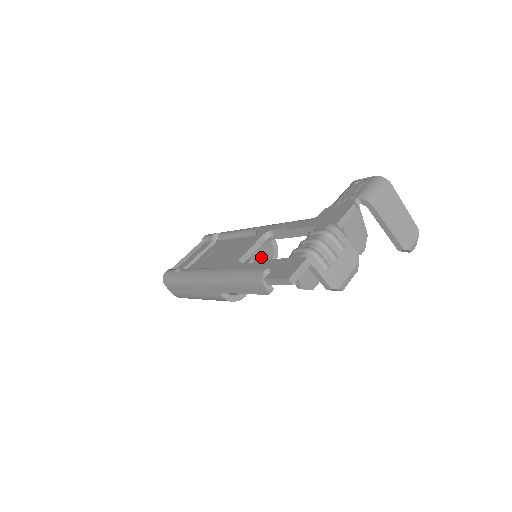
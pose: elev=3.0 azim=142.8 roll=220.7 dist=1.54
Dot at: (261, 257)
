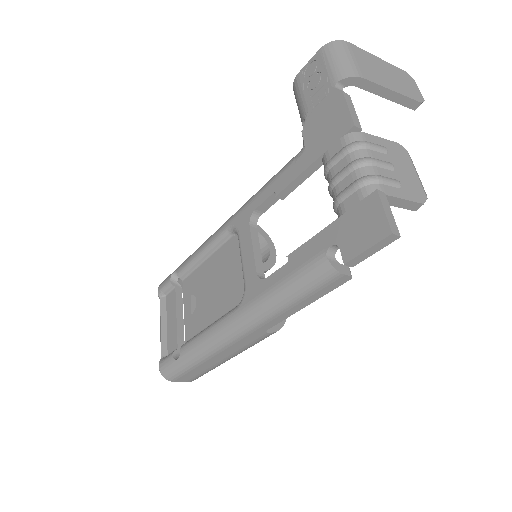
Dot at: occluded
